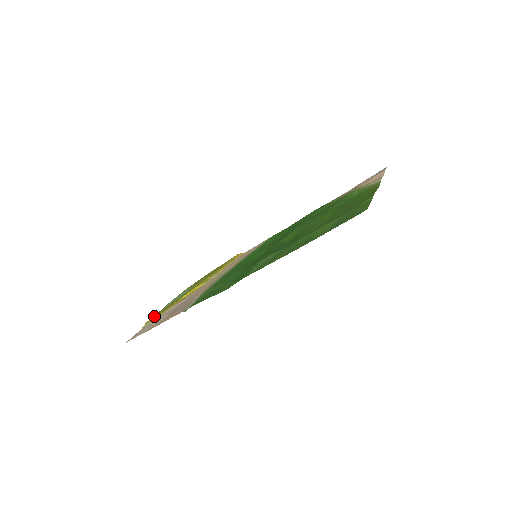
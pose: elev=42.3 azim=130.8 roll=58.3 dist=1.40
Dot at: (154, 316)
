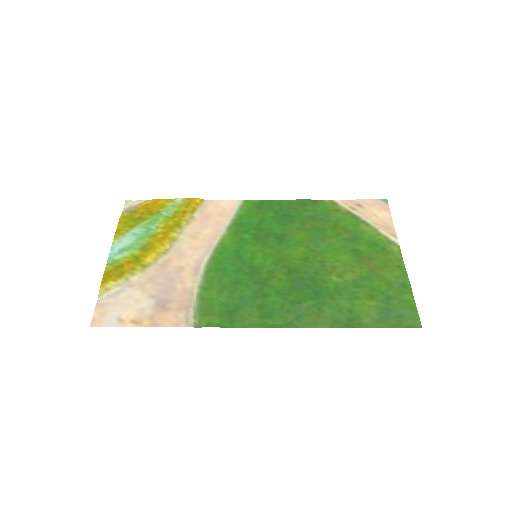
Dot at: (109, 277)
